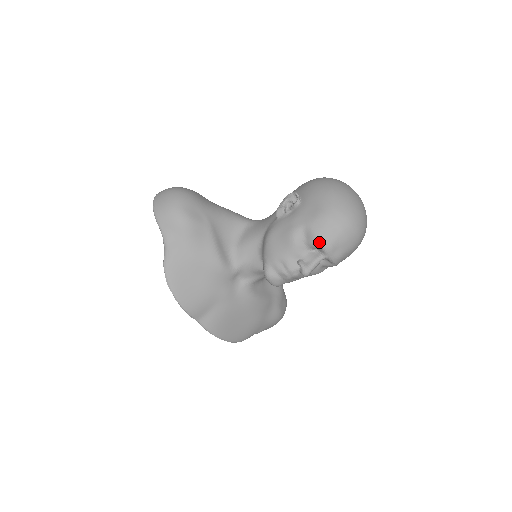
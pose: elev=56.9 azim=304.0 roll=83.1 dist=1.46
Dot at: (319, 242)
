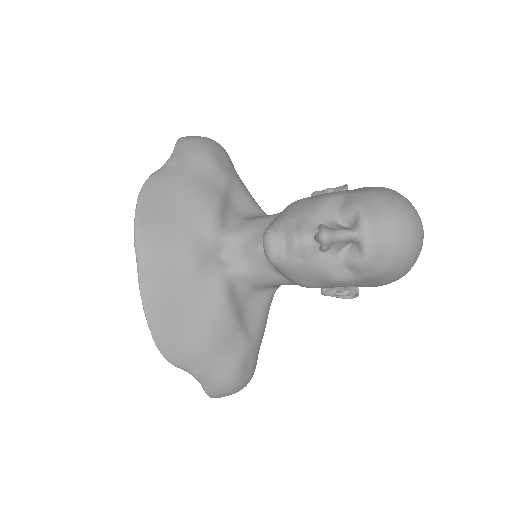
Dot at: (358, 209)
